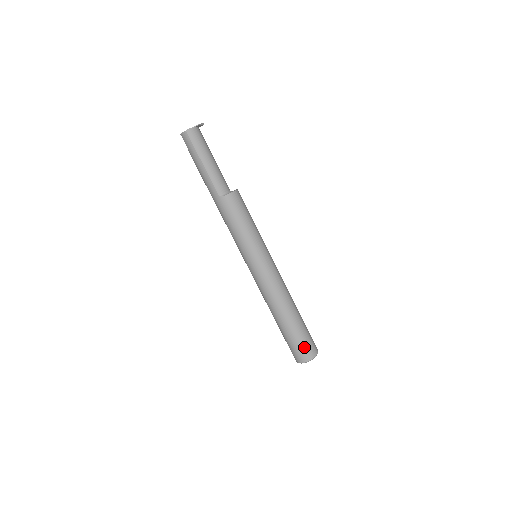
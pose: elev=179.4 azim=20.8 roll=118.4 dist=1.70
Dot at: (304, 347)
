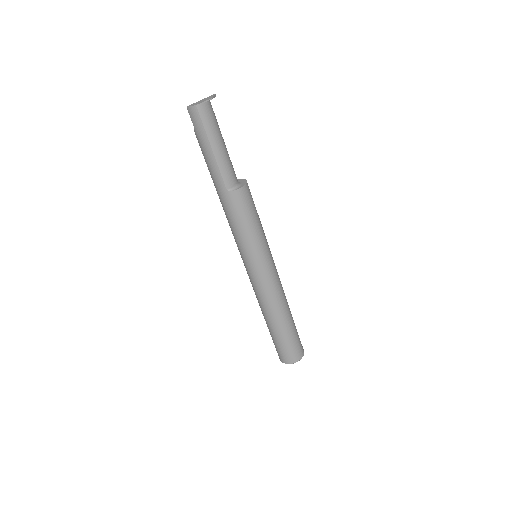
Dot at: (293, 350)
